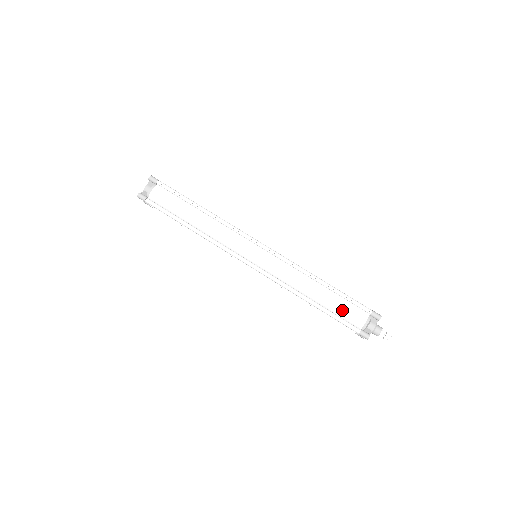
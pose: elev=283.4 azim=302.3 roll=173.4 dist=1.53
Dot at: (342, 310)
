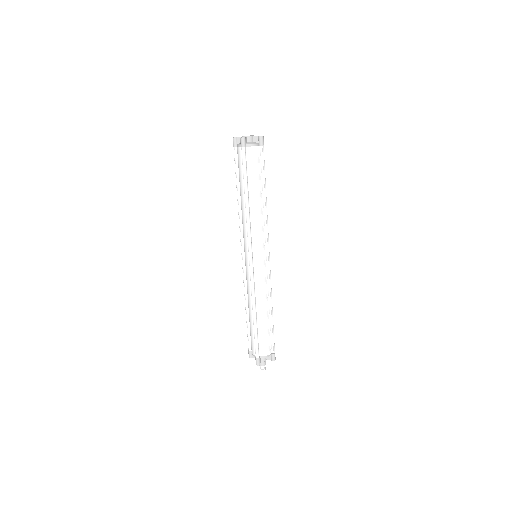
Dot at: (251, 335)
